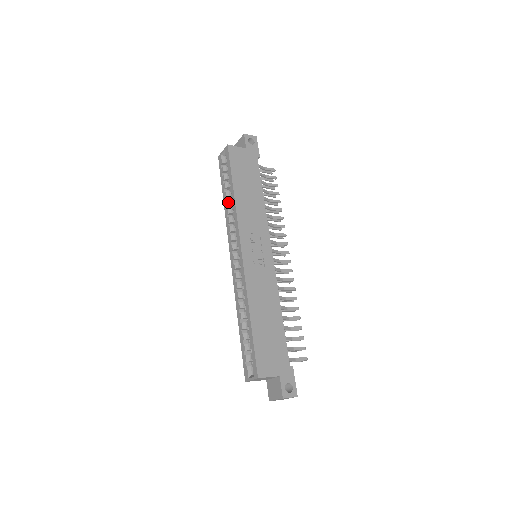
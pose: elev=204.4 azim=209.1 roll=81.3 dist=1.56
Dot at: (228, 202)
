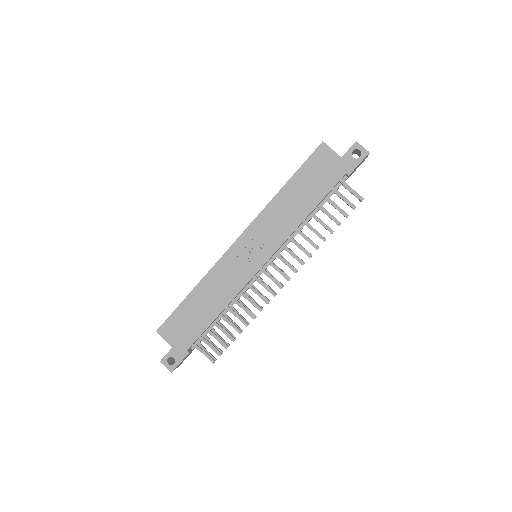
Dot at: occluded
